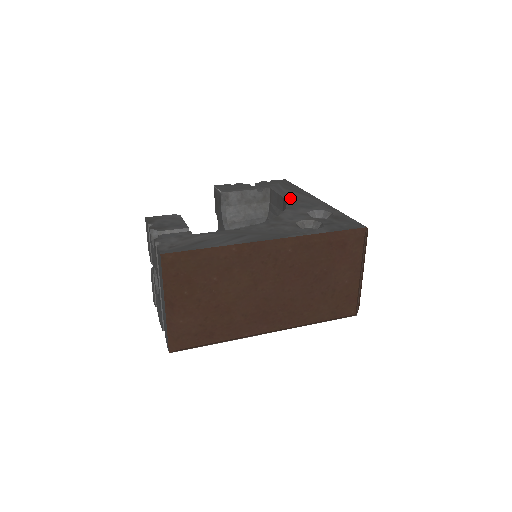
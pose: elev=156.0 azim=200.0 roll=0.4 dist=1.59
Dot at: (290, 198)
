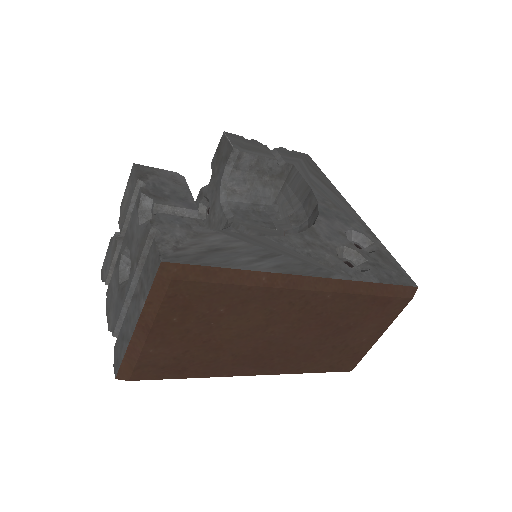
Dot at: (320, 194)
